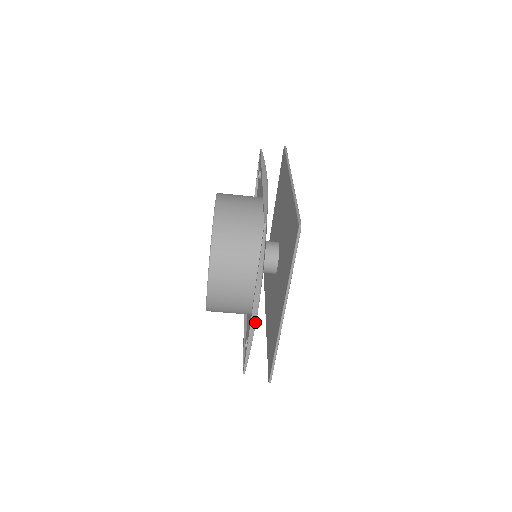
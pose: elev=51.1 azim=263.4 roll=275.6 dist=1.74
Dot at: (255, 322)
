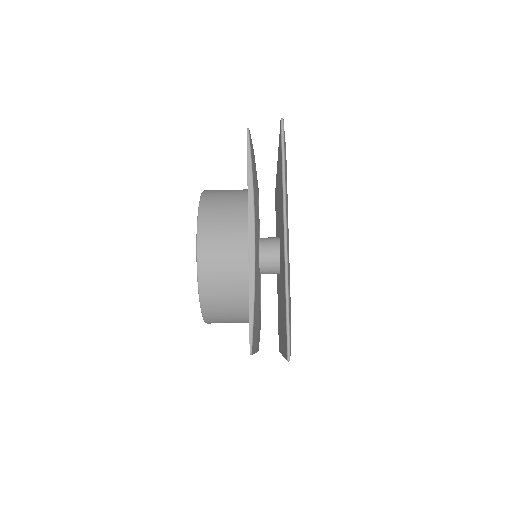
Dot at: occluded
